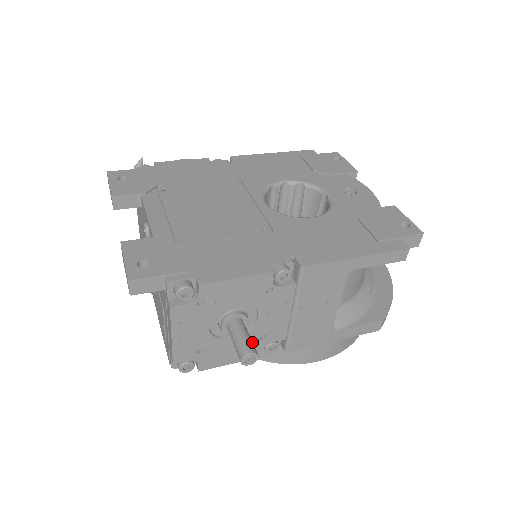
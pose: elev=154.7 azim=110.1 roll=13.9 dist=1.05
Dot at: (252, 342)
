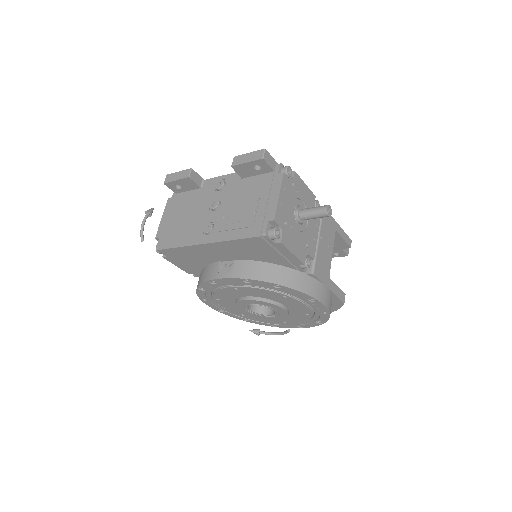
Dot at: occluded
